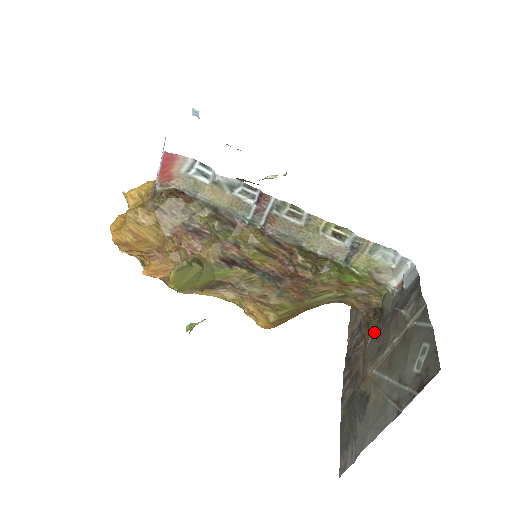
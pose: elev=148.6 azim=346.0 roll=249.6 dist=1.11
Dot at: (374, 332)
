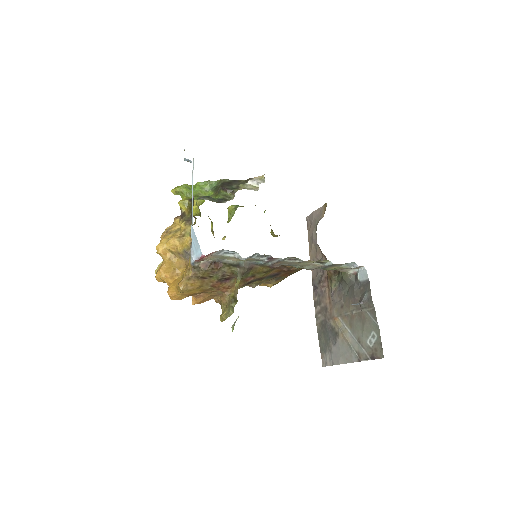
Dot at: (336, 287)
